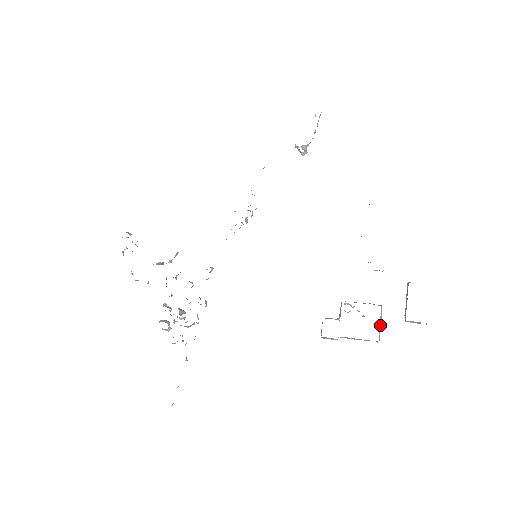
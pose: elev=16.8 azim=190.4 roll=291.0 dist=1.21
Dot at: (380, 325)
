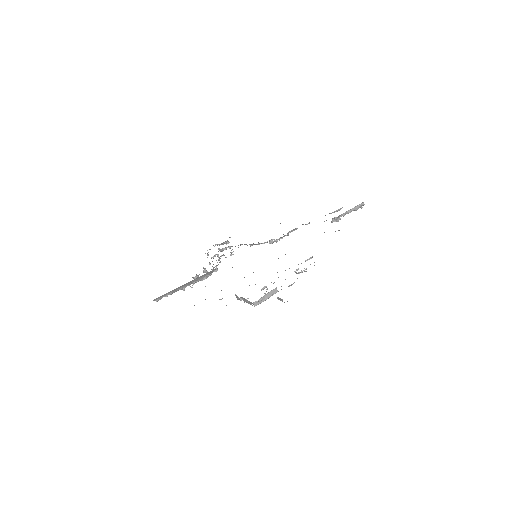
Dot at: (265, 298)
